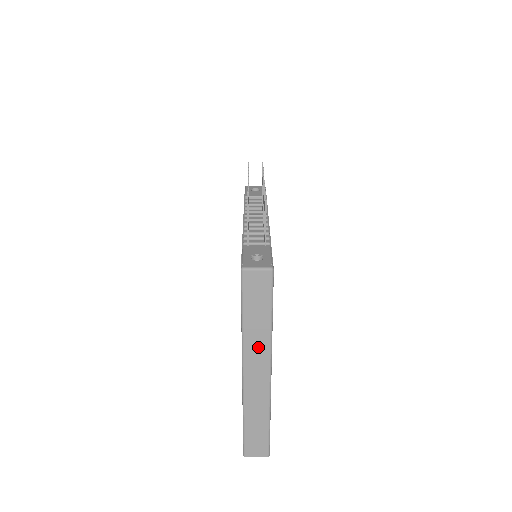
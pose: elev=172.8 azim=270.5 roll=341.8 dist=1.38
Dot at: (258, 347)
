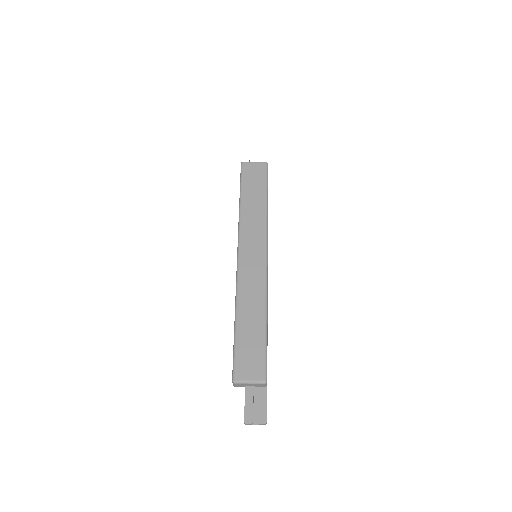
Dot at: (254, 228)
